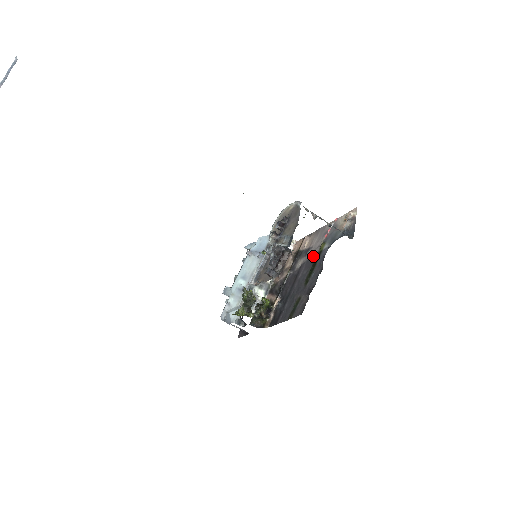
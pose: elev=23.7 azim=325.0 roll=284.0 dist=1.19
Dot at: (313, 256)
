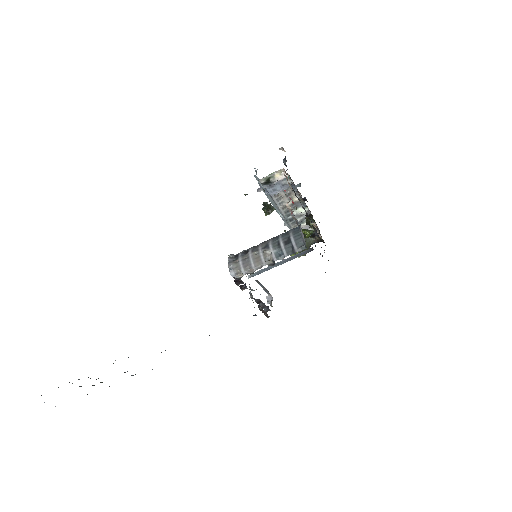
Dot at: occluded
